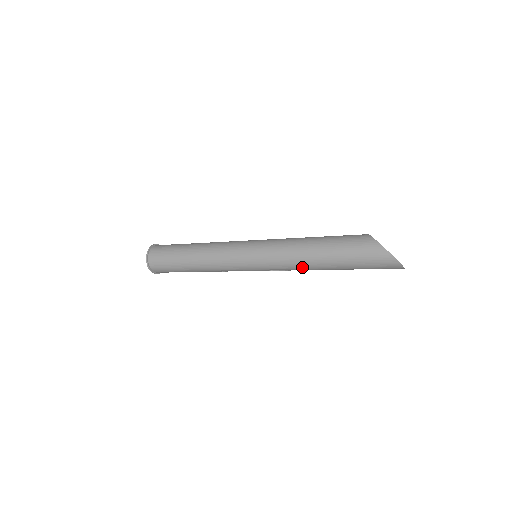
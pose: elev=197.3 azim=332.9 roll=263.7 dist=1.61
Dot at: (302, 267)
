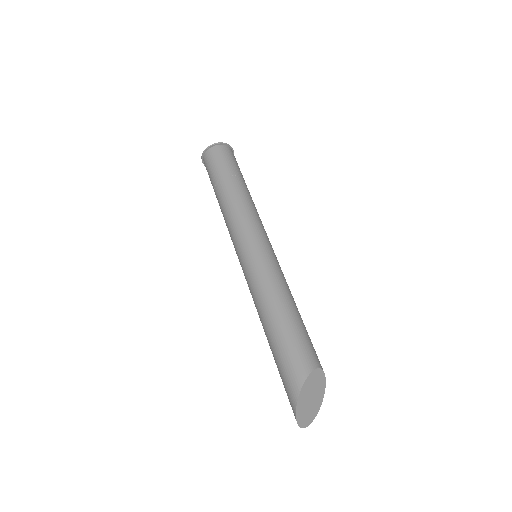
Dot at: occluded
